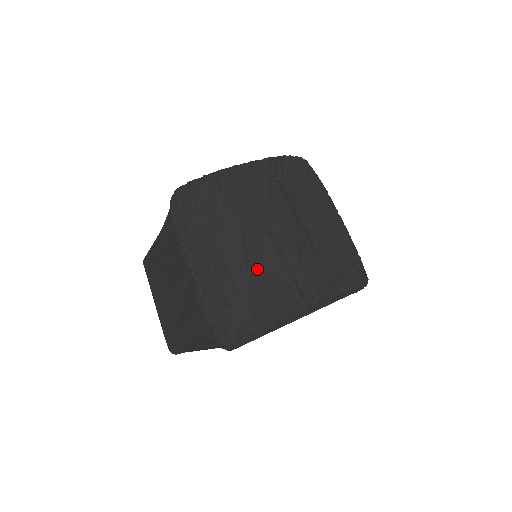
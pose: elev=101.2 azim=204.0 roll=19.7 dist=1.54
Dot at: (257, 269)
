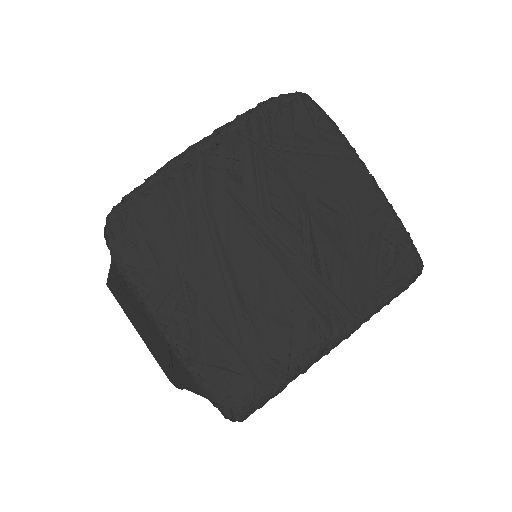
Dot at: (258, 305)
